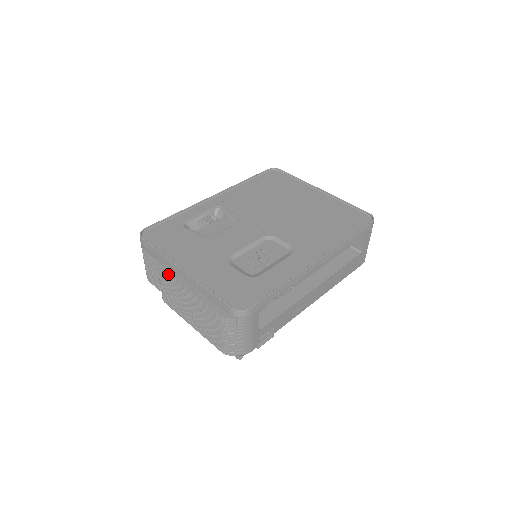
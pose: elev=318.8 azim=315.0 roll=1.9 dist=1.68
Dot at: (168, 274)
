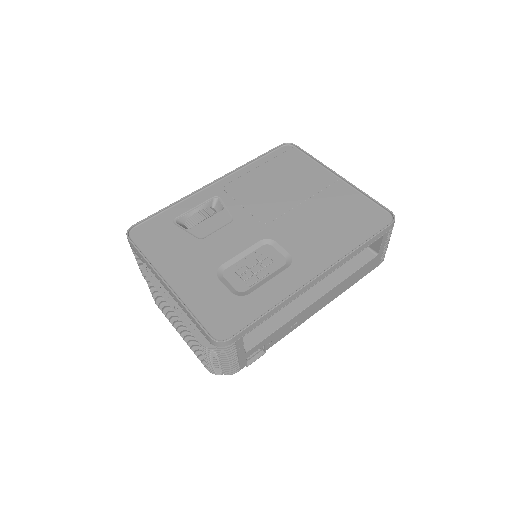
Dot at: (152, 284)
